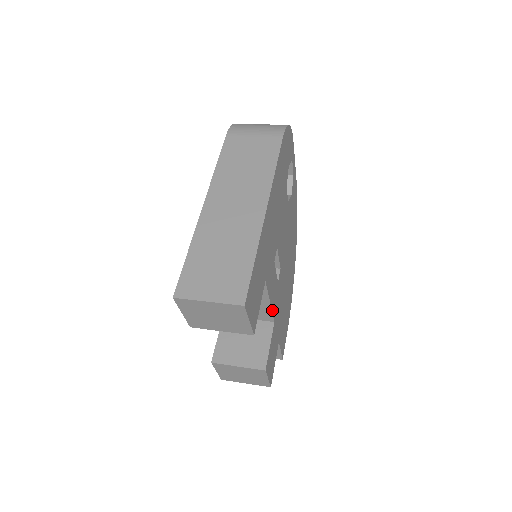
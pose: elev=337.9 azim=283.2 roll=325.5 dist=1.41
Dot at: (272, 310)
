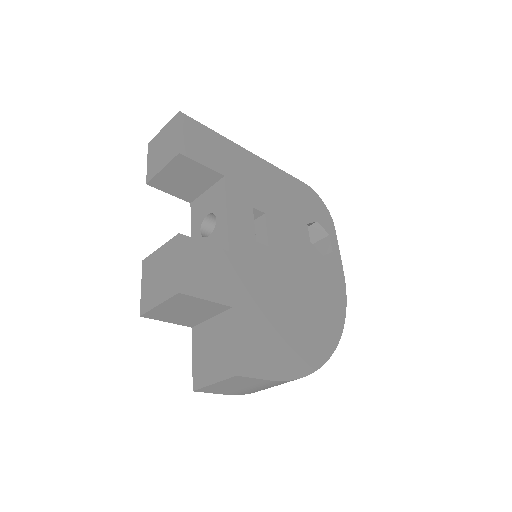
Dot at: (229, 229)
